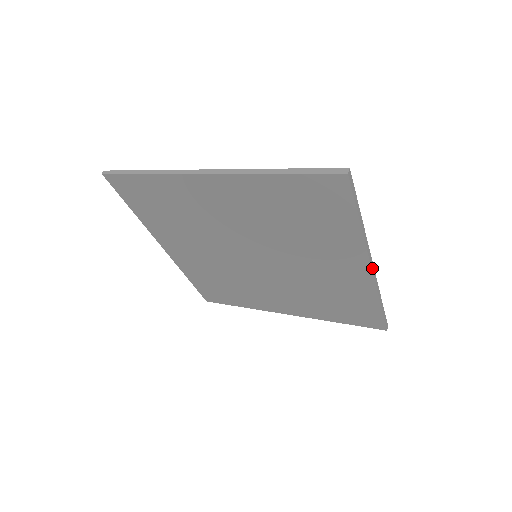
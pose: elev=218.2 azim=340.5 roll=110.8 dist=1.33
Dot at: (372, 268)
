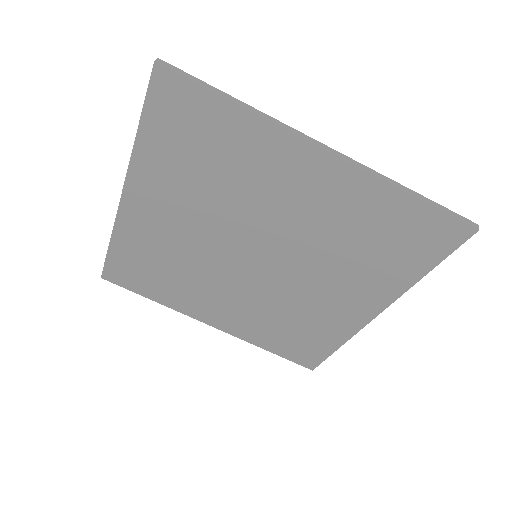
Dot at: (327, 150)
